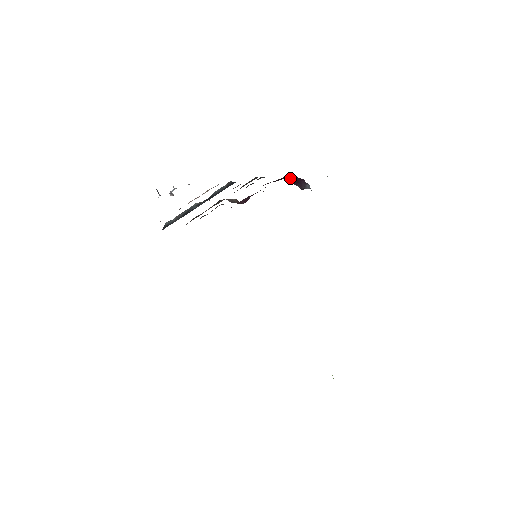
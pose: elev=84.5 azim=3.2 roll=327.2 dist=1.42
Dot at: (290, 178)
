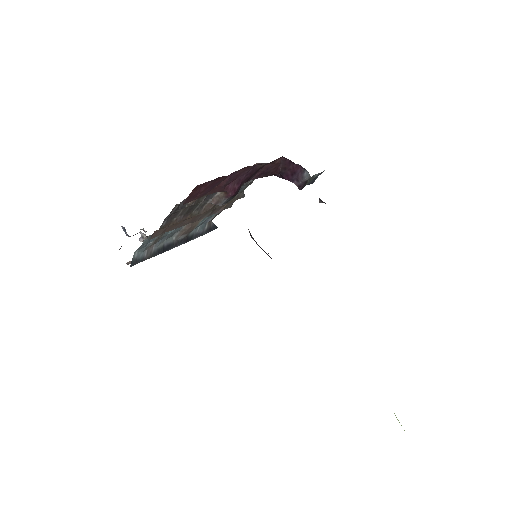
Dot at: (284, 169)
